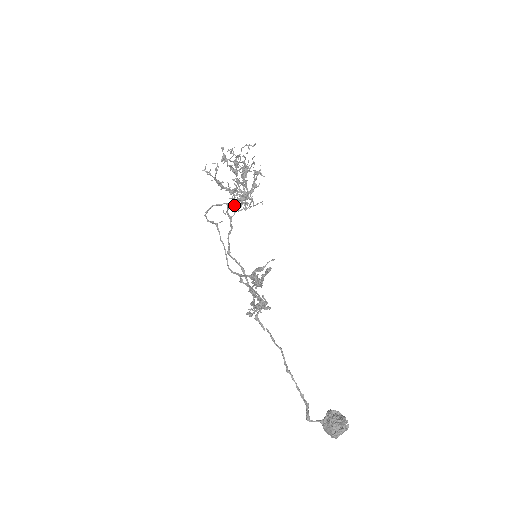
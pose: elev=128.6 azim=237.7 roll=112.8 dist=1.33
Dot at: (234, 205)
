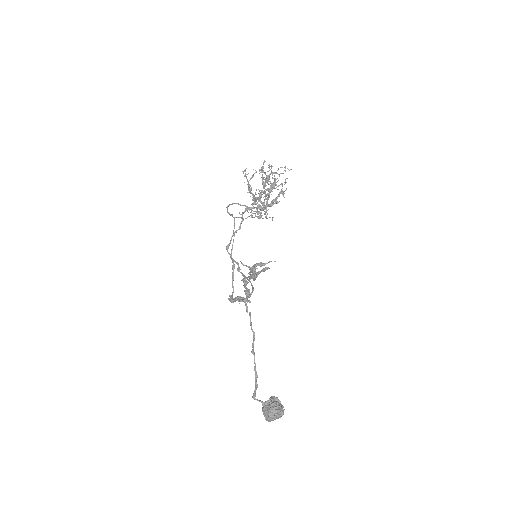
Dot at: (251, 210)
